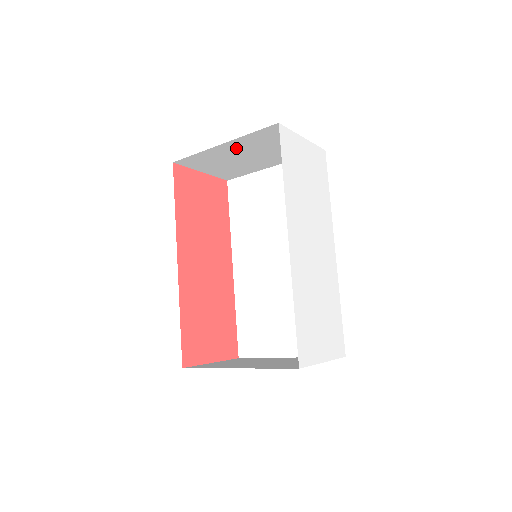
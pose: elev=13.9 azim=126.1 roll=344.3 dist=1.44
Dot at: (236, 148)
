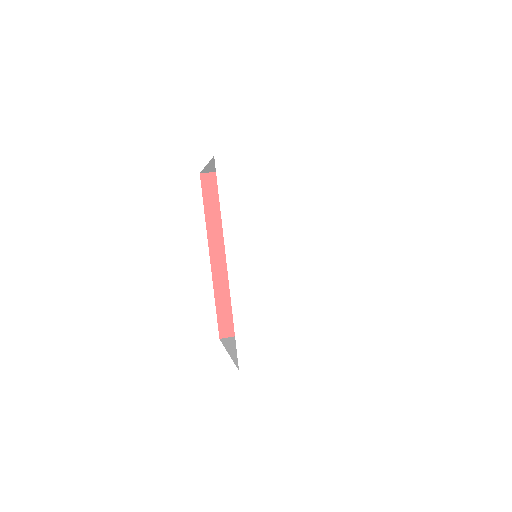
Dot at: occluded
